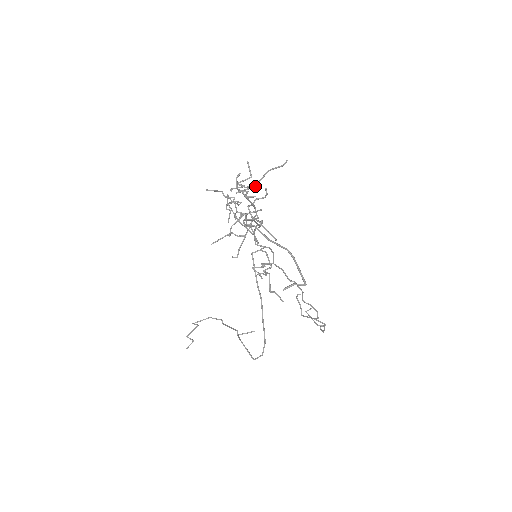
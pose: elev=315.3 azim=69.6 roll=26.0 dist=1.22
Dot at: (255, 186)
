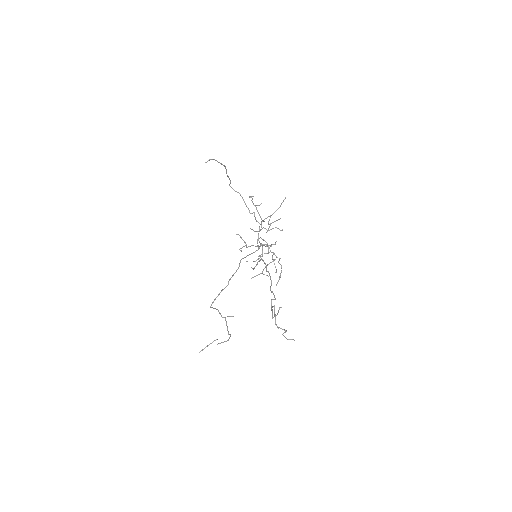
Dot at: (270, 216)
